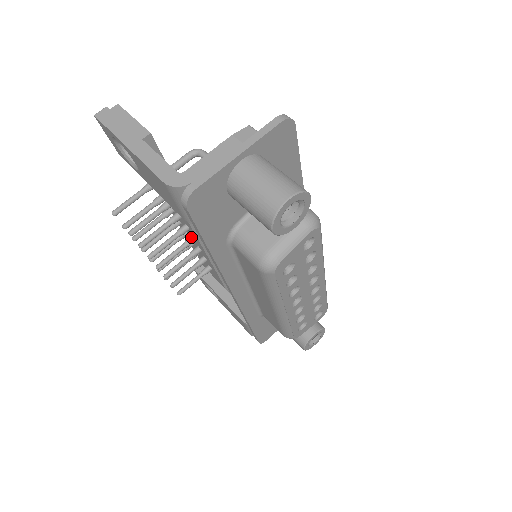
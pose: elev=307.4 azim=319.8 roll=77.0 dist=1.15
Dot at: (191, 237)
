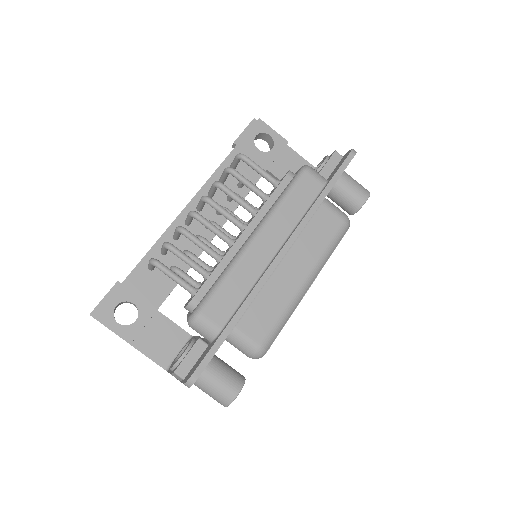
Dot at: occluded
